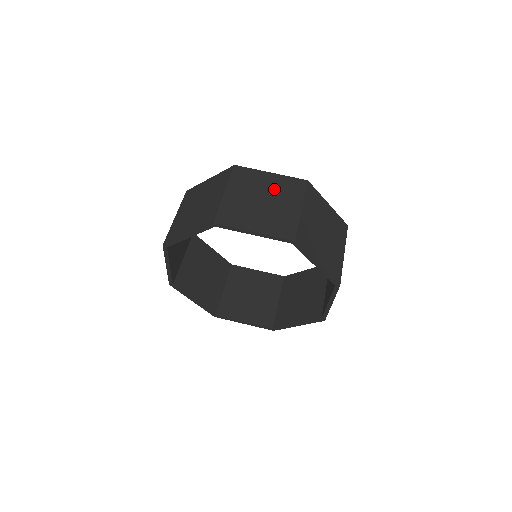
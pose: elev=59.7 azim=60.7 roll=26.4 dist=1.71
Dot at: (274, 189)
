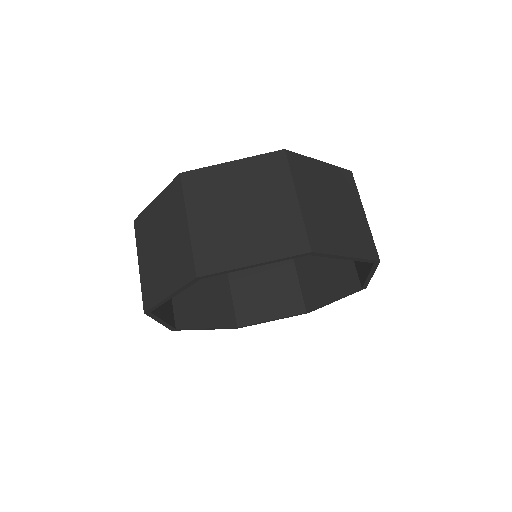
Dot at: (335, 187)
